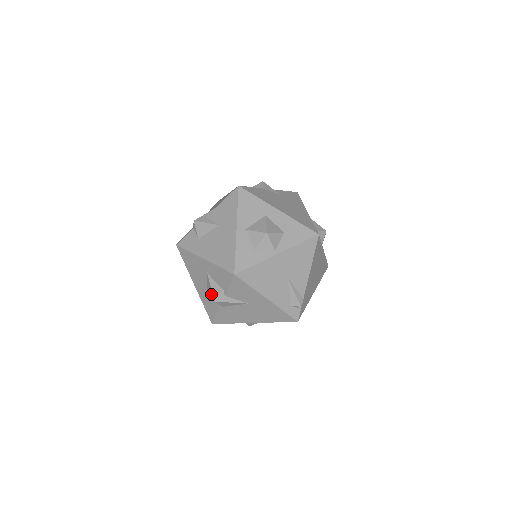
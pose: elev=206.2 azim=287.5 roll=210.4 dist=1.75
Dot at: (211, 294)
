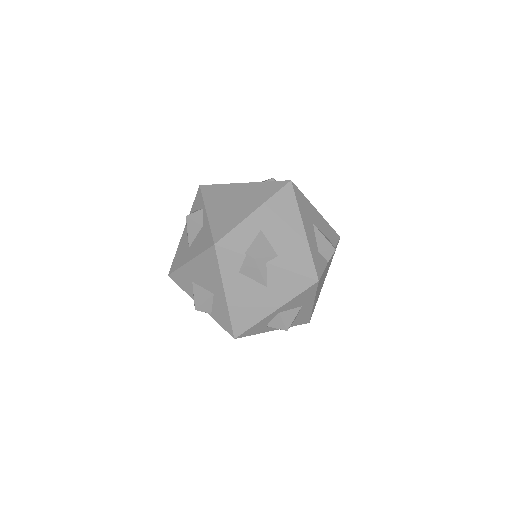
Dot at: (198, 301)
